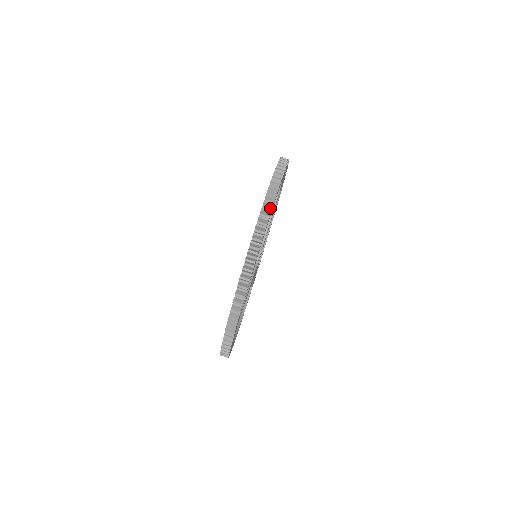
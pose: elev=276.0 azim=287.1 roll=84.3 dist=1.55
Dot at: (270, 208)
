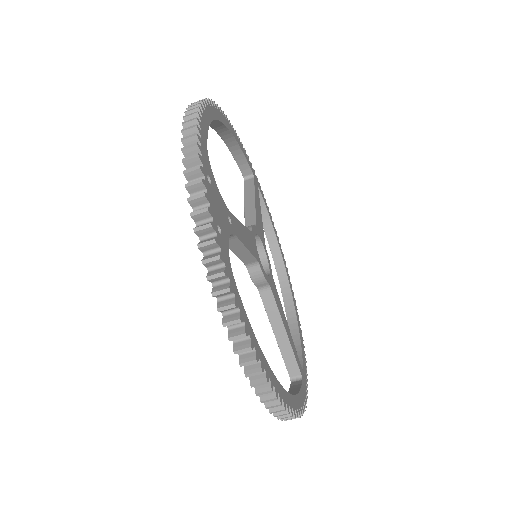
Dot at: (265, 379)
